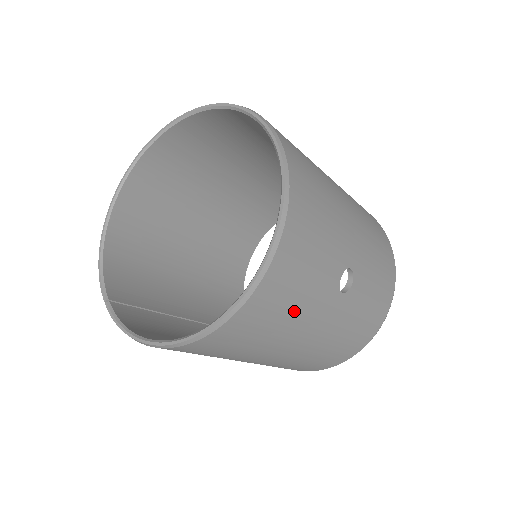
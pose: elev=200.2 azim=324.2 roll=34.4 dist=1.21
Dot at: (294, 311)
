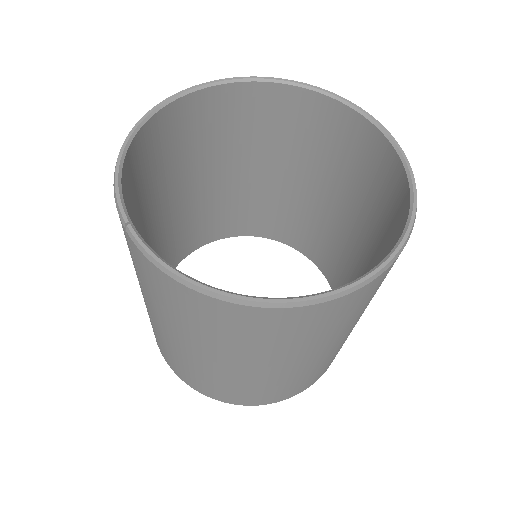
Dot at: (354, 316)
